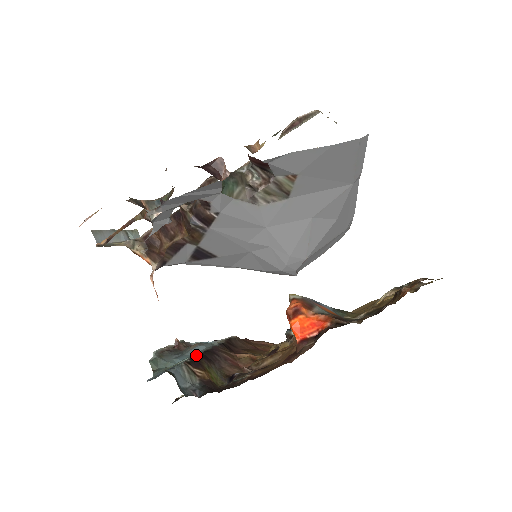
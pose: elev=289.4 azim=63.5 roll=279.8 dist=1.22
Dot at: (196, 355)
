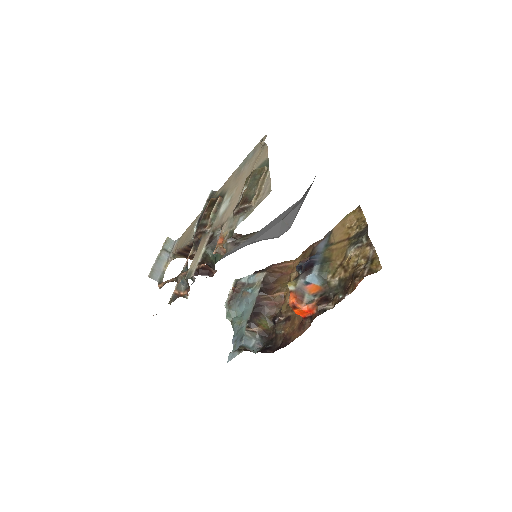
Dot at: (250, 317)
